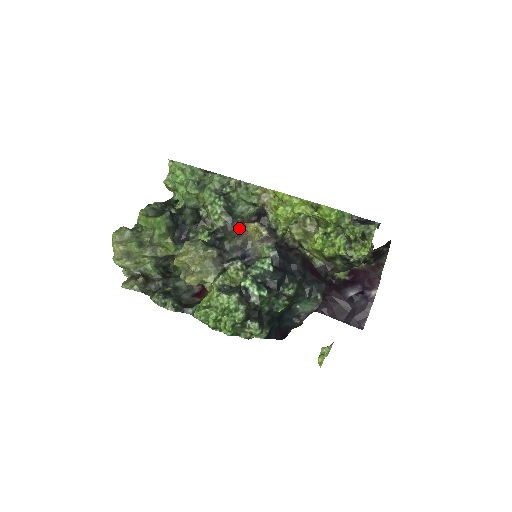
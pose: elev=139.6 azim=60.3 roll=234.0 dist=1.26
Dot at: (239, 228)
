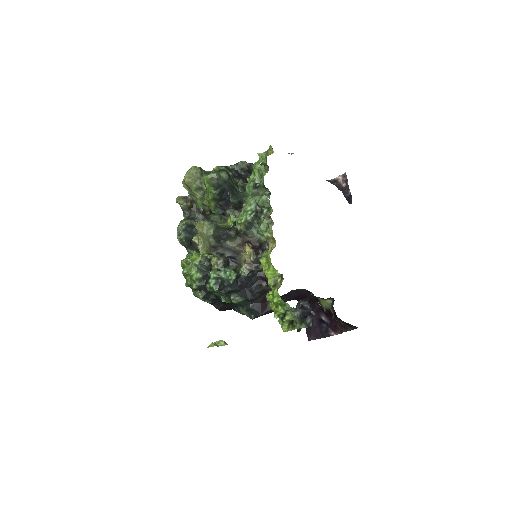
Dot at: (244, 241)
